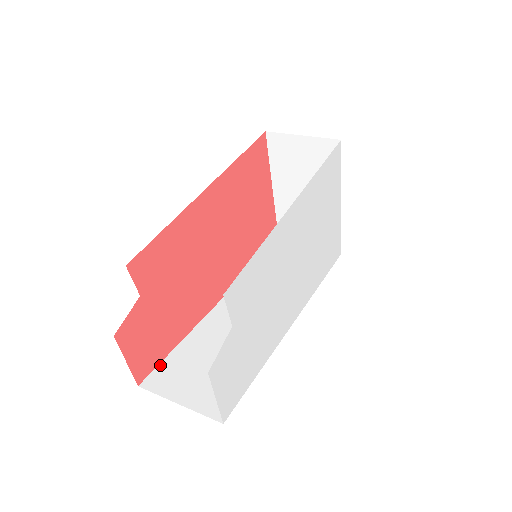
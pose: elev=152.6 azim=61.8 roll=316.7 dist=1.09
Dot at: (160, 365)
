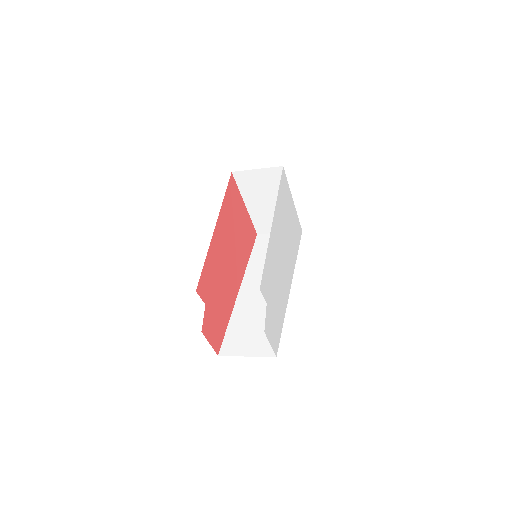
Dot at: (224, 340)
